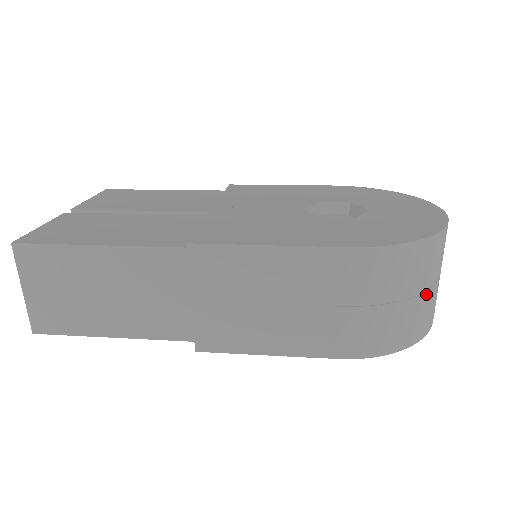
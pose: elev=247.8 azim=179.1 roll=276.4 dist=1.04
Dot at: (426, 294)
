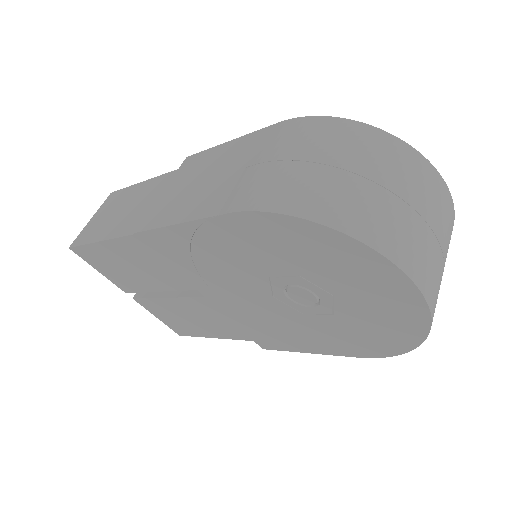
Dot at: (362, 181)
